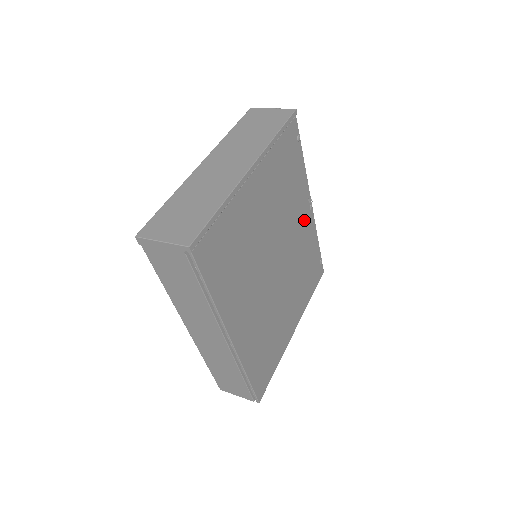
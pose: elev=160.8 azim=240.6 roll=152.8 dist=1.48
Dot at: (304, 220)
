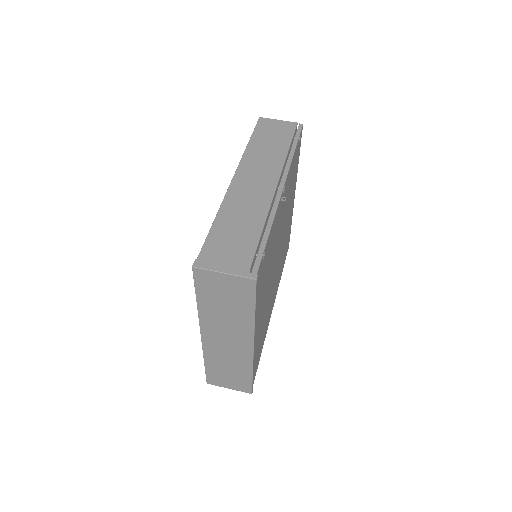
Dot at: (282, 204)
